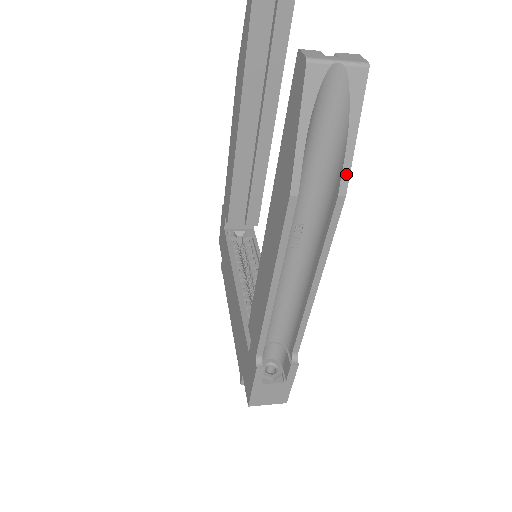
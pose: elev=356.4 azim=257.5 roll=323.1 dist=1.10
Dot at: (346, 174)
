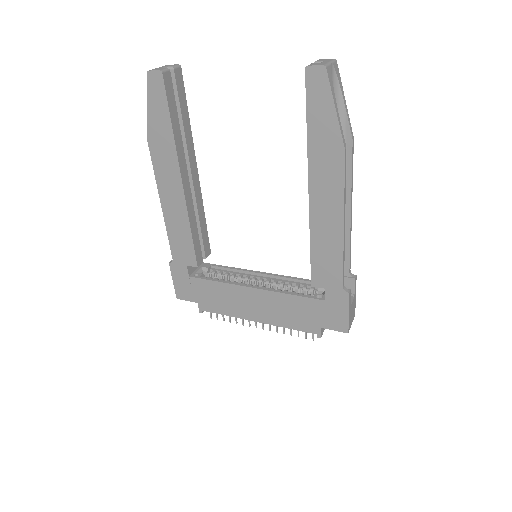
Dot at: (350, 125)
